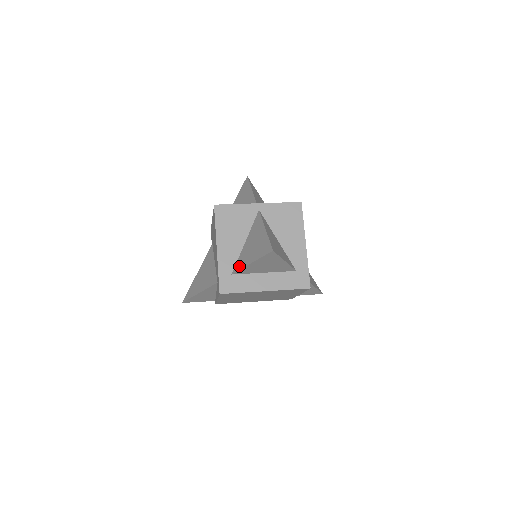
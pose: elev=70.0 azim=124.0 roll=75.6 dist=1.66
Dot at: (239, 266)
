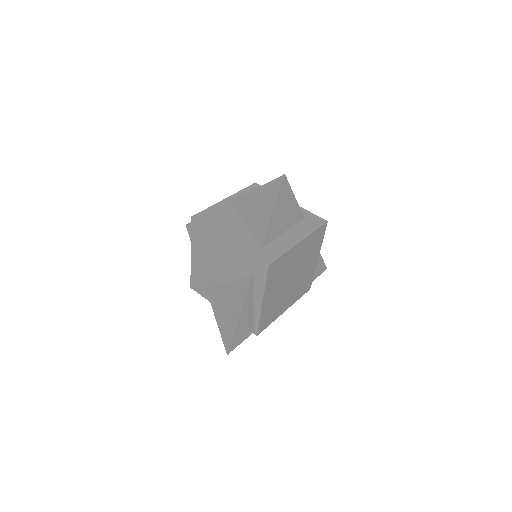
Dot at: (262, 233)
